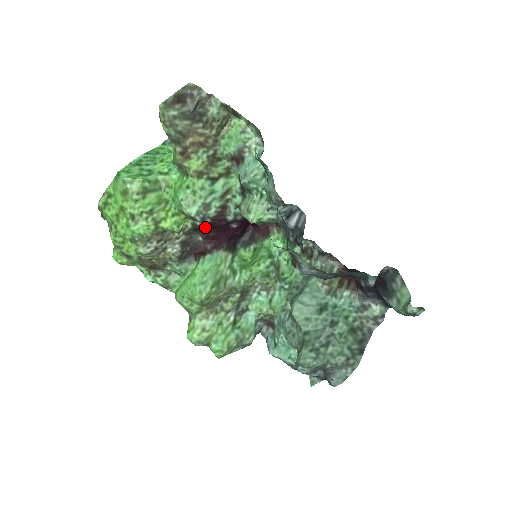
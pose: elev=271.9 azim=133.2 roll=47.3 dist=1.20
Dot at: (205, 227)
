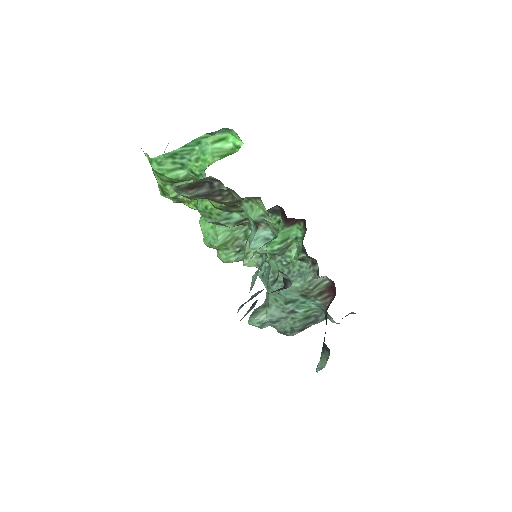
Dot at: occluded
